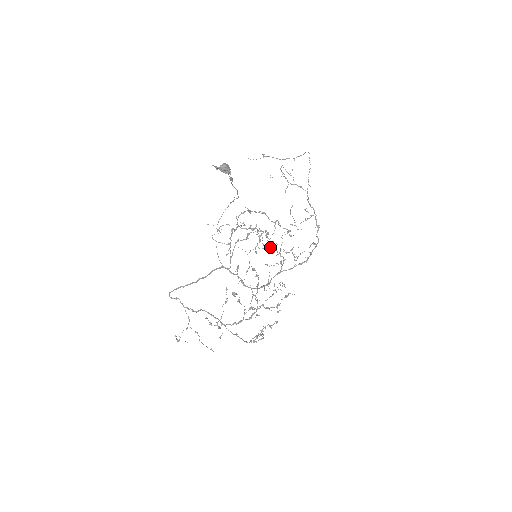
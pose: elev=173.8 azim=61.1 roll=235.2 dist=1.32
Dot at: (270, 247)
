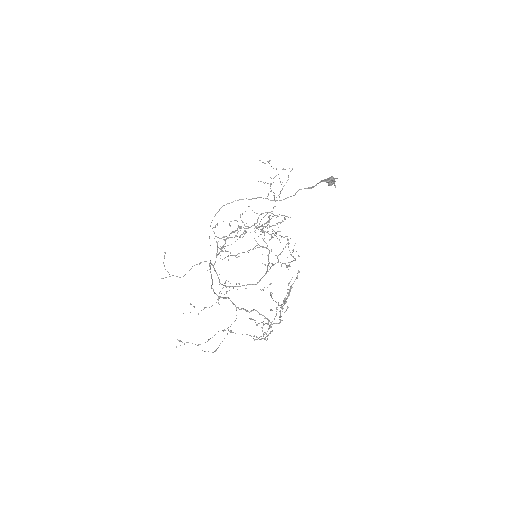
Dot at: (227, 245)
